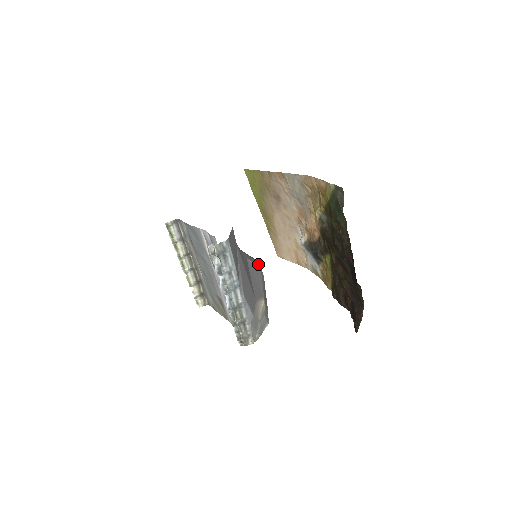
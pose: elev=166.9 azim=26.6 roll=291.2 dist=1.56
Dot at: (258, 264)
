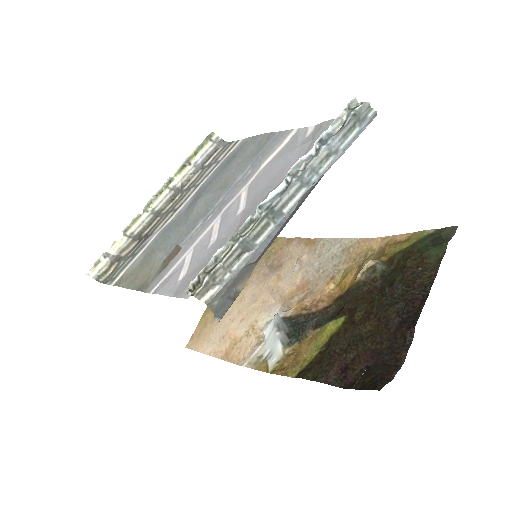
Dot at: occluded
